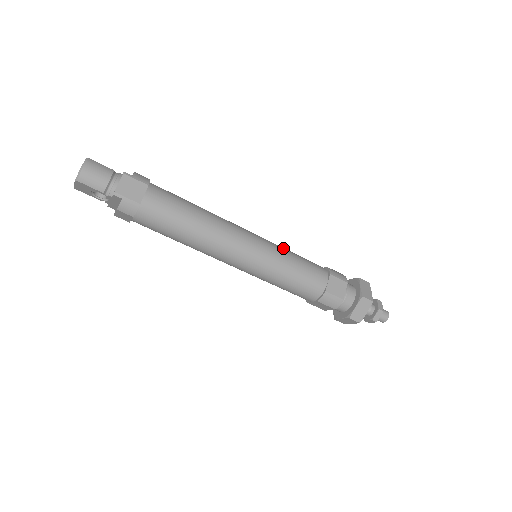
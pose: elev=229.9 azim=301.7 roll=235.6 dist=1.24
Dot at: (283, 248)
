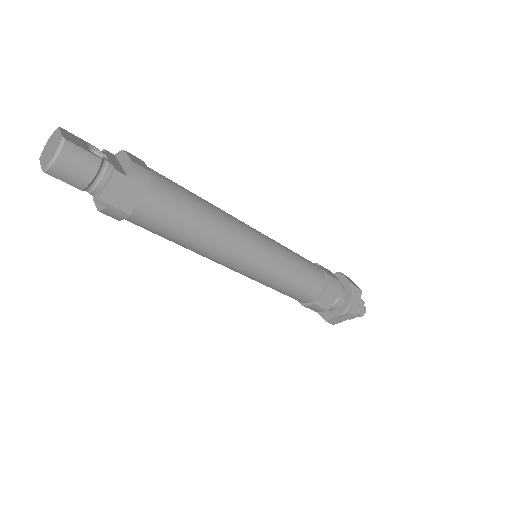
Dot at: (289, 256)
